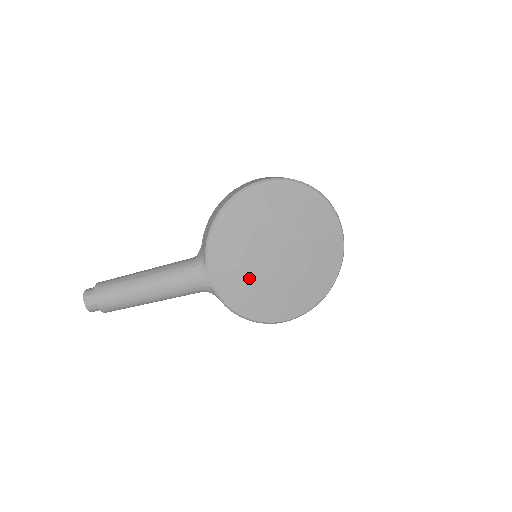
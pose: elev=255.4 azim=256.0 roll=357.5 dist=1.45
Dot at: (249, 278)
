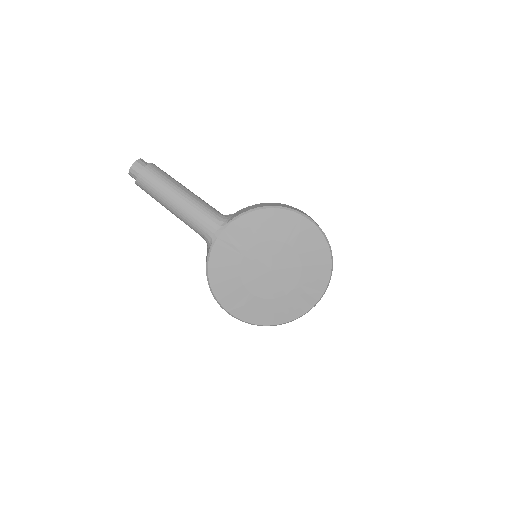
Dot at: (239, 262)
